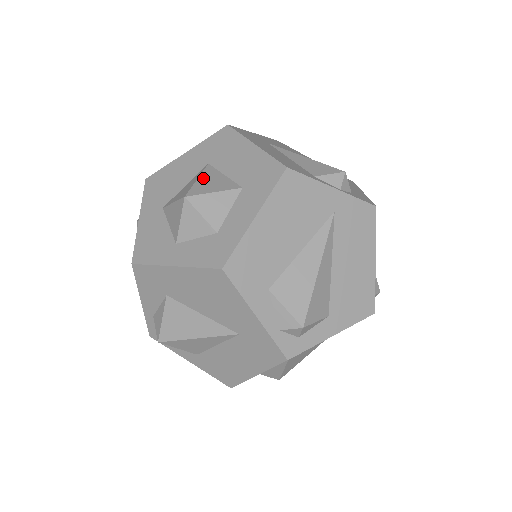
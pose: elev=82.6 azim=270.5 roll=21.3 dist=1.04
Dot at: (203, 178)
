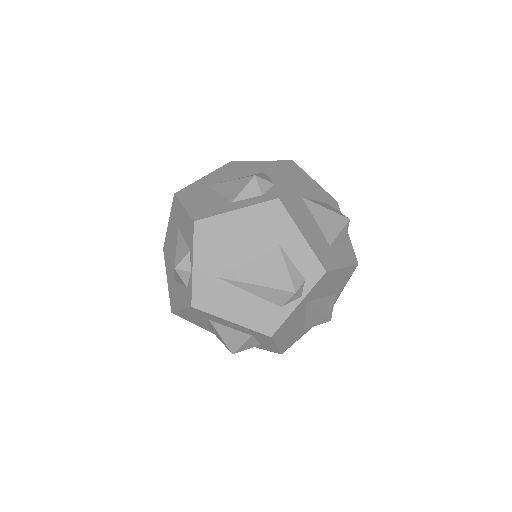
Dot at: (223, 336)
